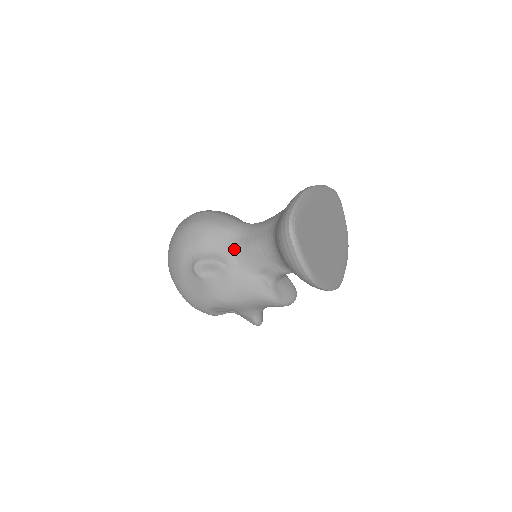
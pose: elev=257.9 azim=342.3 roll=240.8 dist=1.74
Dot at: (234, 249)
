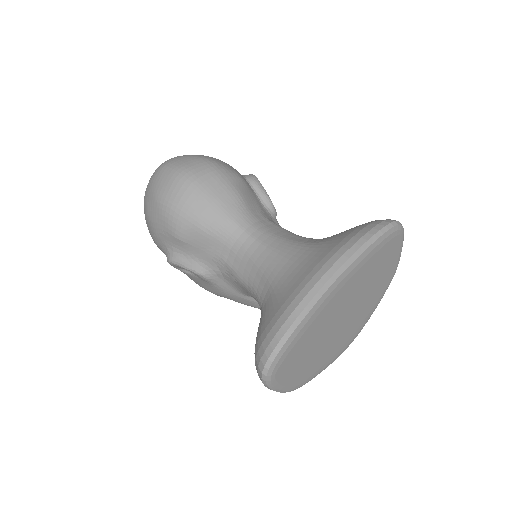
Dot at: (219, 264)
